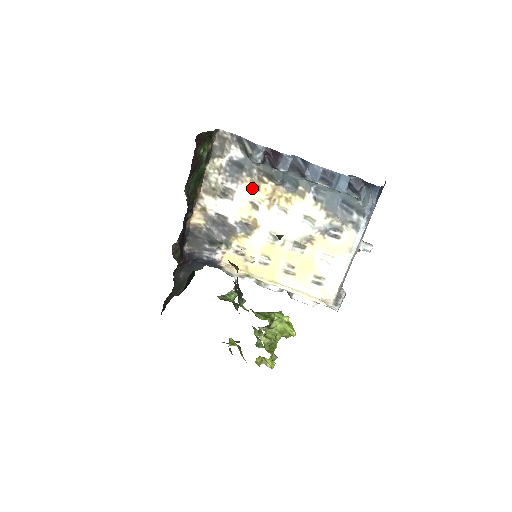
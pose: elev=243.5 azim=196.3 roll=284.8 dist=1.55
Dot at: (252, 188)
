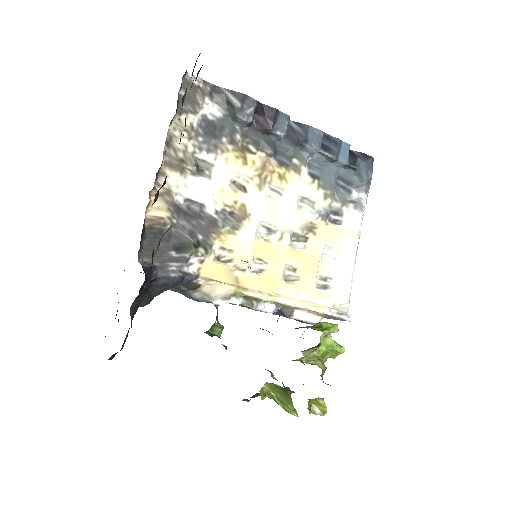
Dot at: (236, 160)
